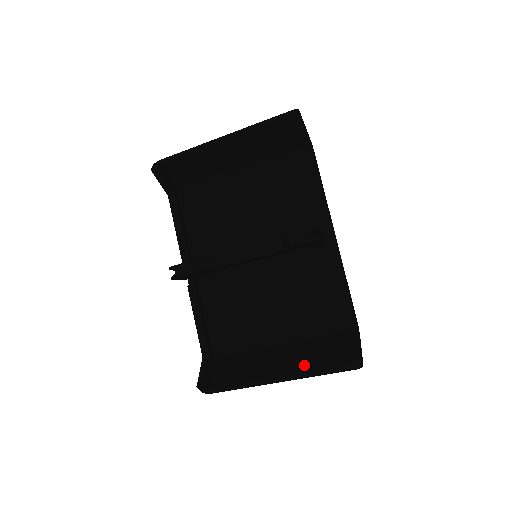
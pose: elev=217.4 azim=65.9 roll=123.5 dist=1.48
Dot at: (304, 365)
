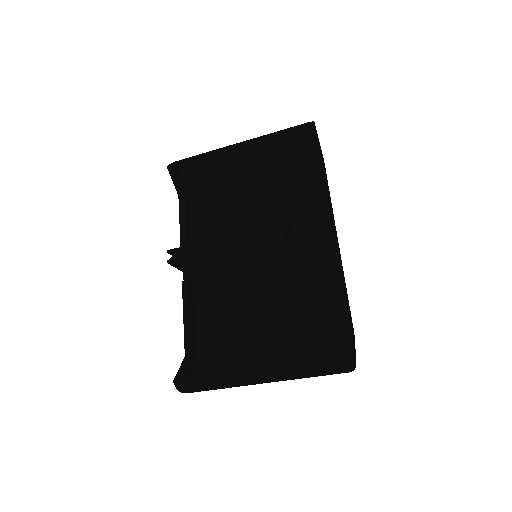
Dot at: (292, 365)
